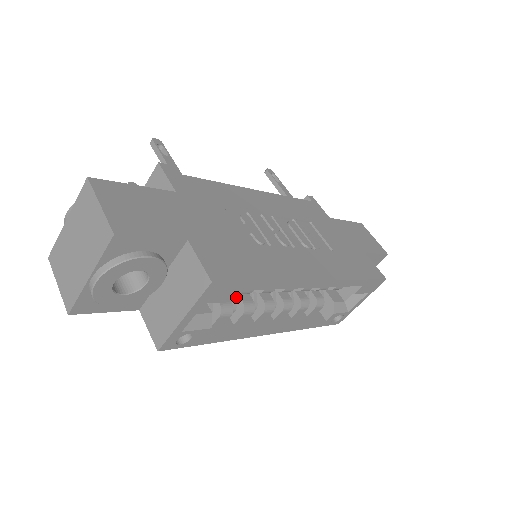
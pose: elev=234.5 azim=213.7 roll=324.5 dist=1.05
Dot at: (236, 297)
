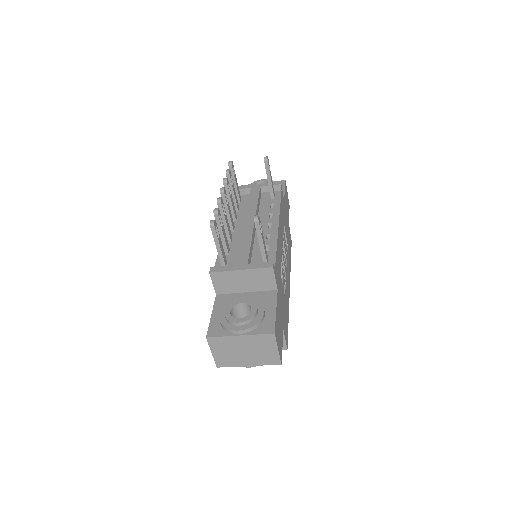
Dot at: occluded
